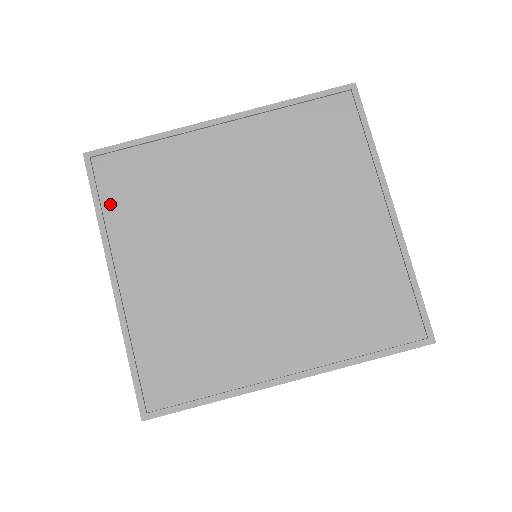
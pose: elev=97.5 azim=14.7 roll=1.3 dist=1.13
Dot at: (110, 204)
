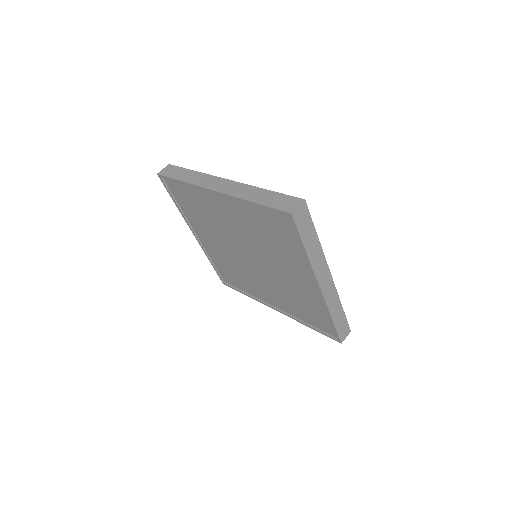
Dot at: (180, 202)
